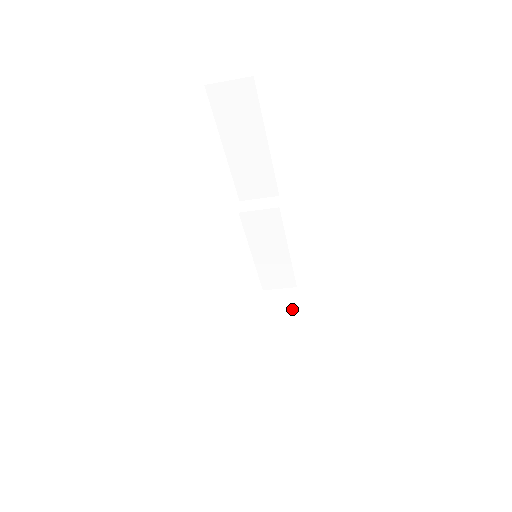
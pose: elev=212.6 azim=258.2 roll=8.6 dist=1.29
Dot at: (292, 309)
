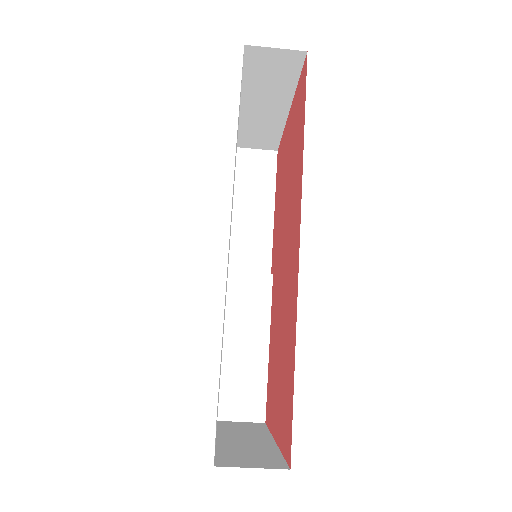
Dot at: (261, 429)
